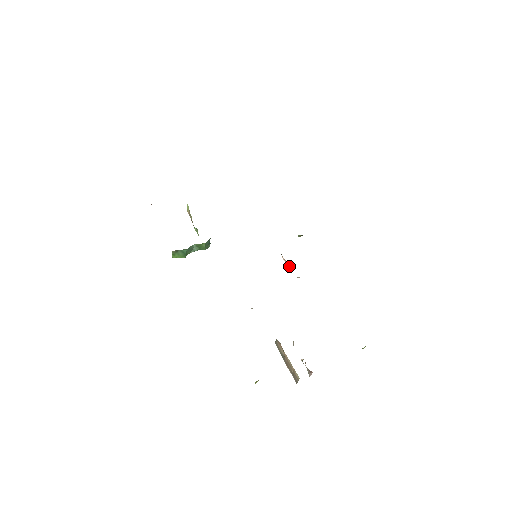
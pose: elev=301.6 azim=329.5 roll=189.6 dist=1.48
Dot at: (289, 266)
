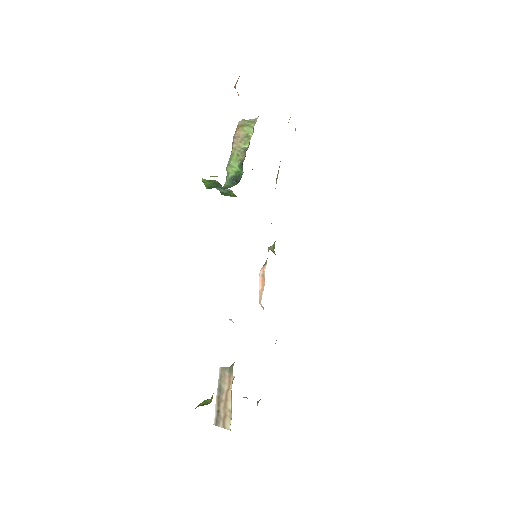
Dot at: (261, 285)
